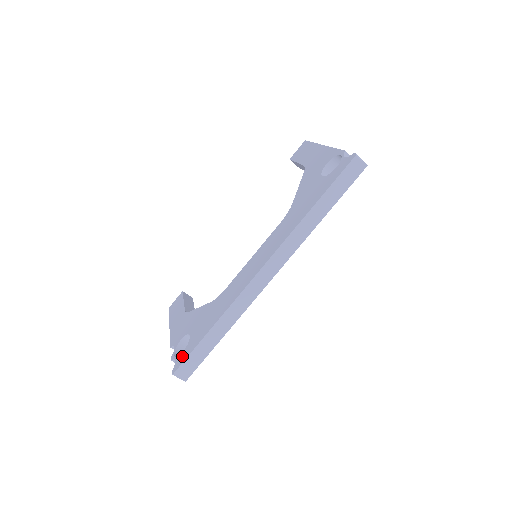
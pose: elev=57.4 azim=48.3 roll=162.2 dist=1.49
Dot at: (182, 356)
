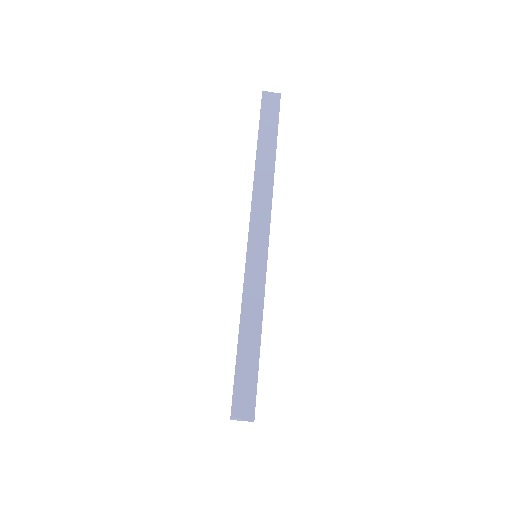
Dot at: occluded
